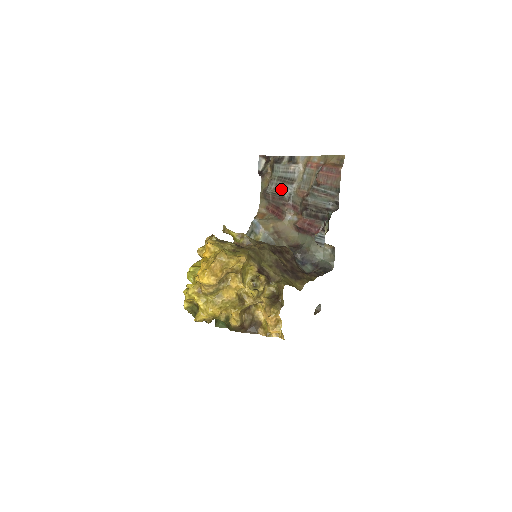
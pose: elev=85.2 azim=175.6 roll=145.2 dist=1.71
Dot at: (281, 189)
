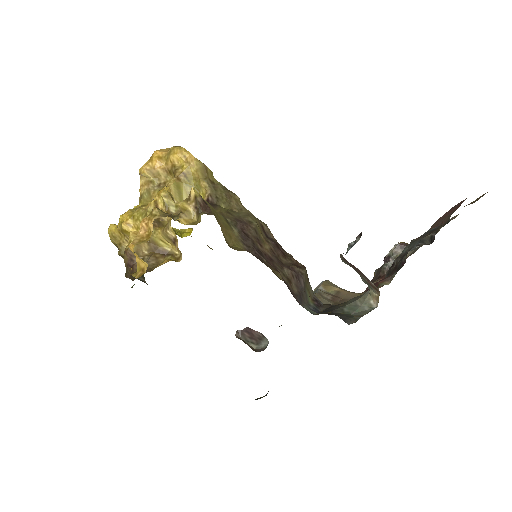
Dot at: occluded
